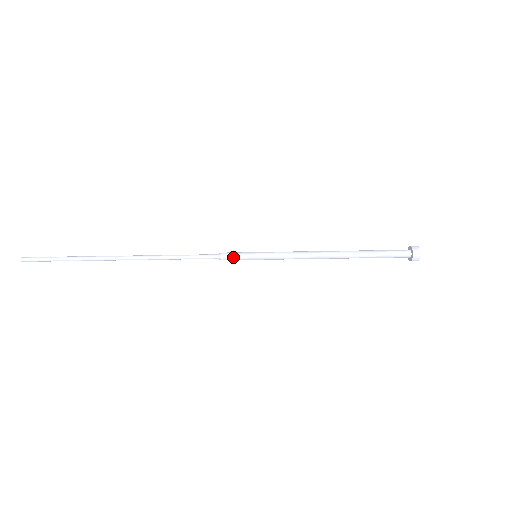
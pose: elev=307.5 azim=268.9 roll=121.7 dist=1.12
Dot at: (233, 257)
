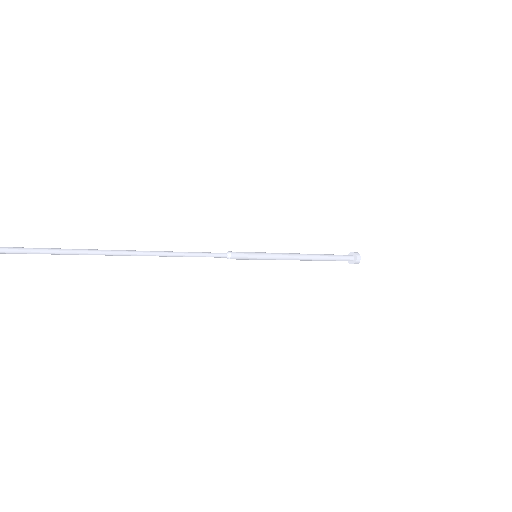
Dot at: (240, 257)
